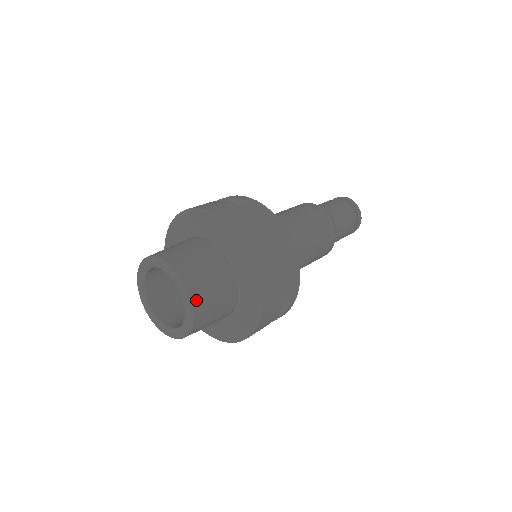
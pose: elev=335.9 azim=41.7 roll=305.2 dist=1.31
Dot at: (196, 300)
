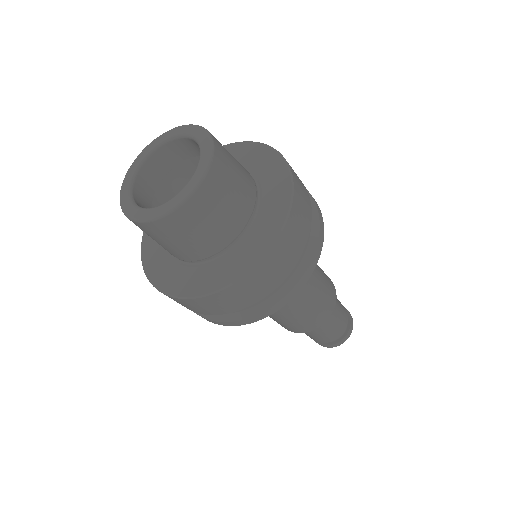
Dot at: (207, 187)
